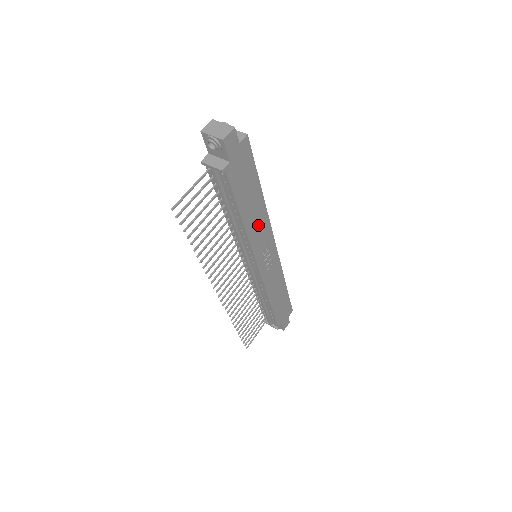
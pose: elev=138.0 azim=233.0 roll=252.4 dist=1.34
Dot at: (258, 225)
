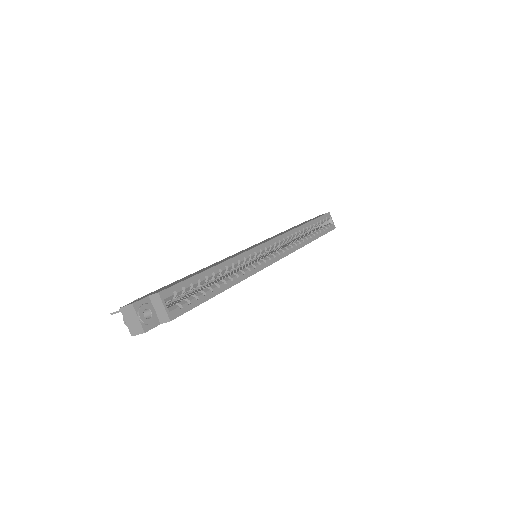
Dot at: occluded
